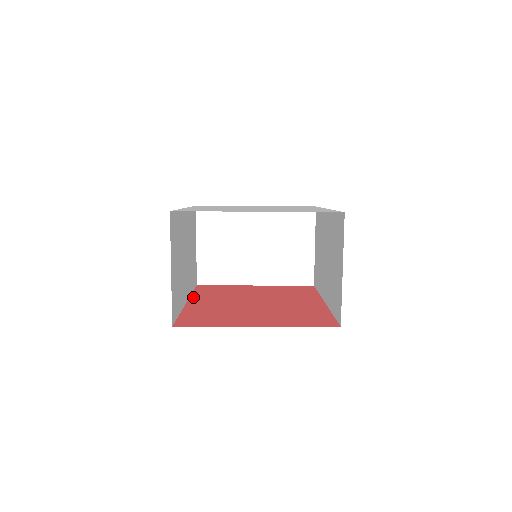
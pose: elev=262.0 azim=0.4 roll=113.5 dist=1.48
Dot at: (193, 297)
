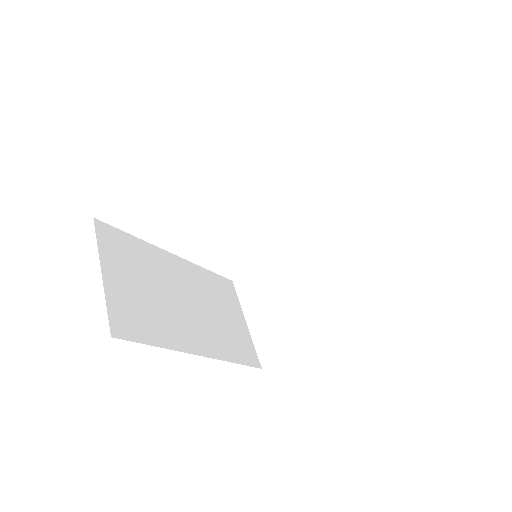
Dot at: occluded
